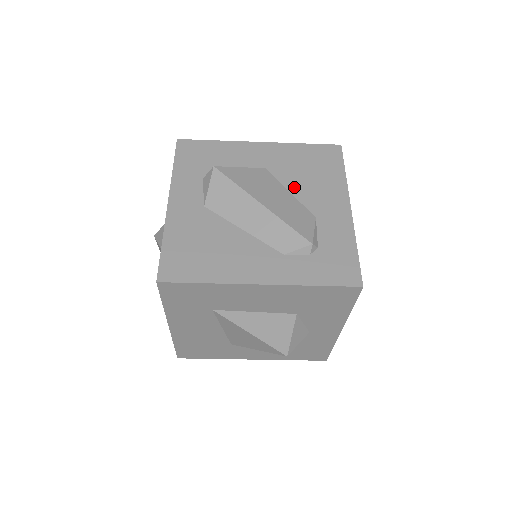
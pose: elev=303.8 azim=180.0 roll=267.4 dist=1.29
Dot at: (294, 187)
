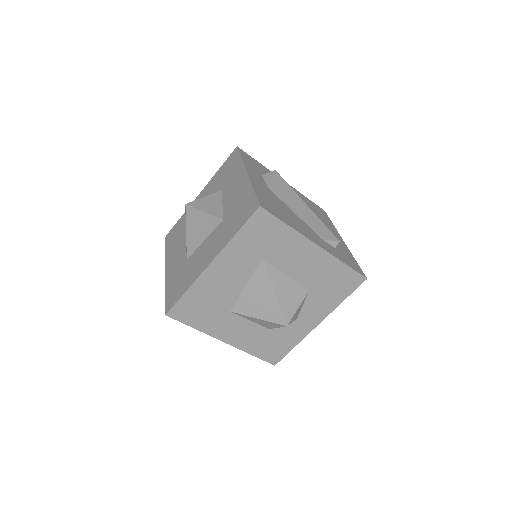
Dot at: occluded
